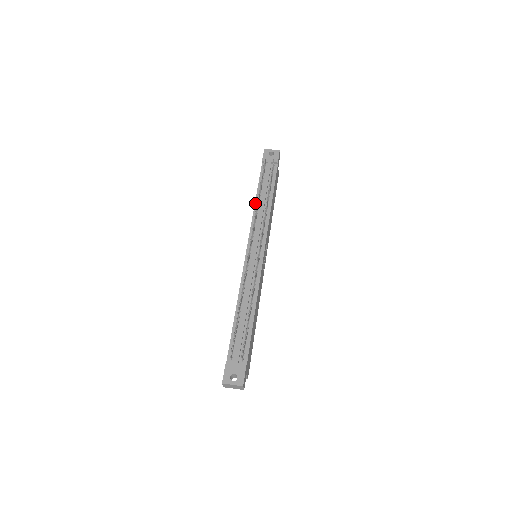
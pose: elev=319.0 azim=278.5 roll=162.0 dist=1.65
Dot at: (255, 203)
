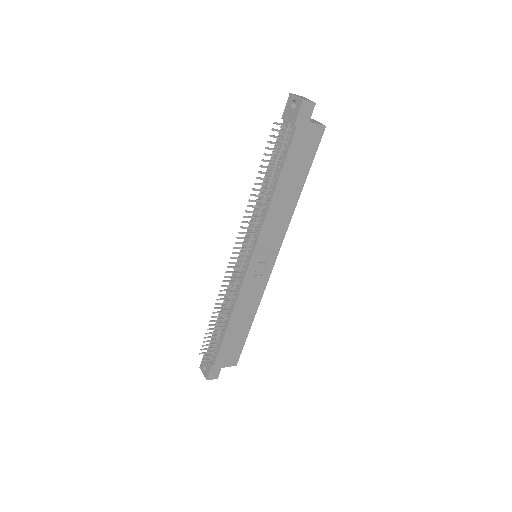
Dot at: occluded
